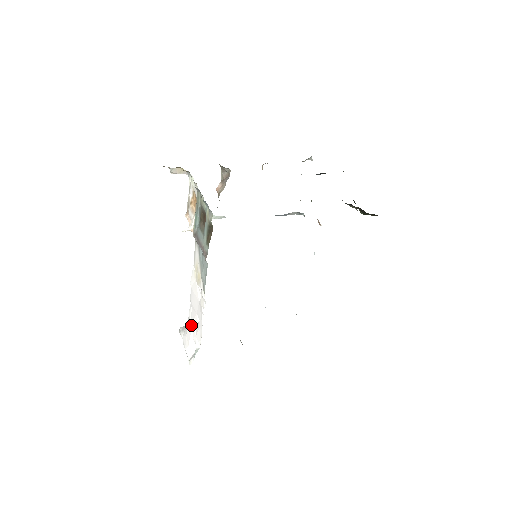
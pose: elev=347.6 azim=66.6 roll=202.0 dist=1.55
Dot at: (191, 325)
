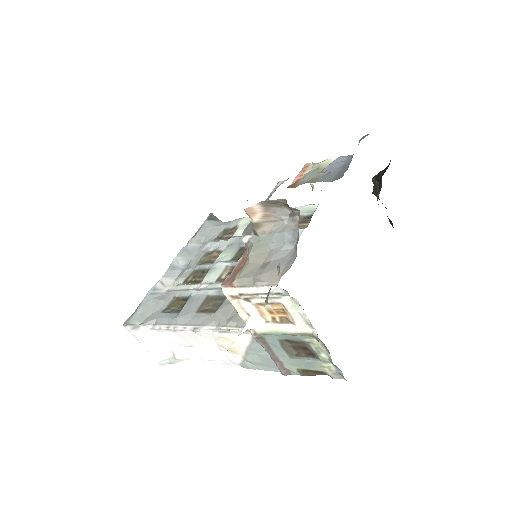
Dot at: (167, 341)
